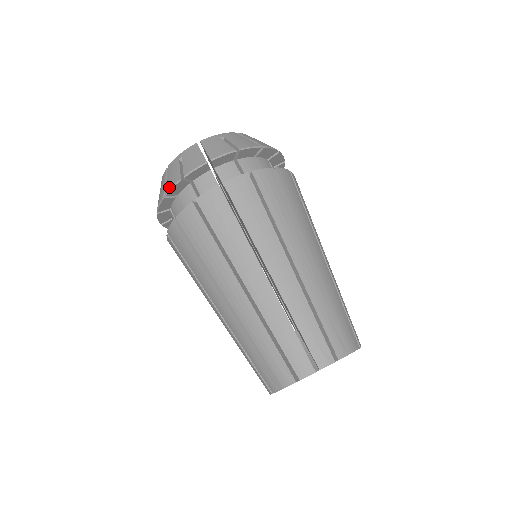
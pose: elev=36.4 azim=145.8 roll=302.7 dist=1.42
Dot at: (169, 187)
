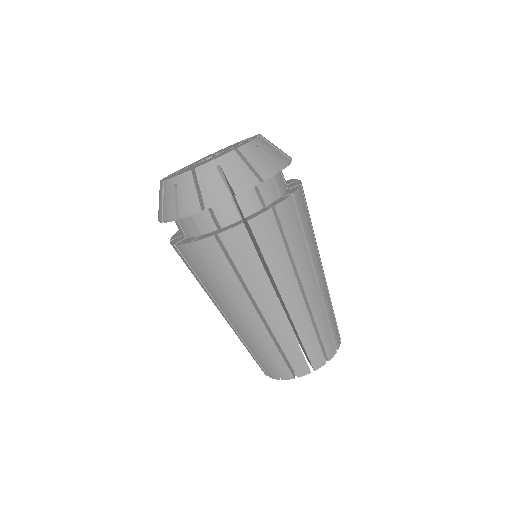
Dot at: occluded
